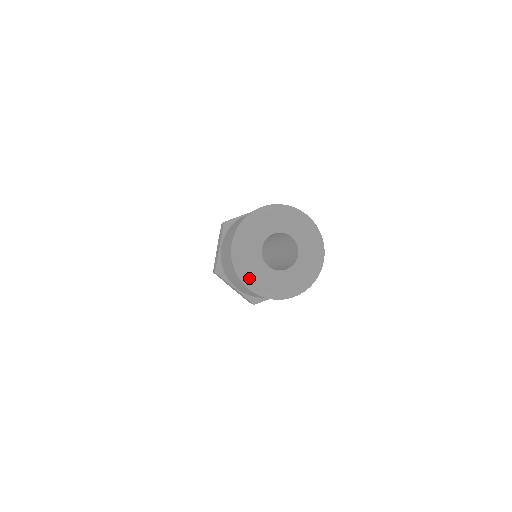
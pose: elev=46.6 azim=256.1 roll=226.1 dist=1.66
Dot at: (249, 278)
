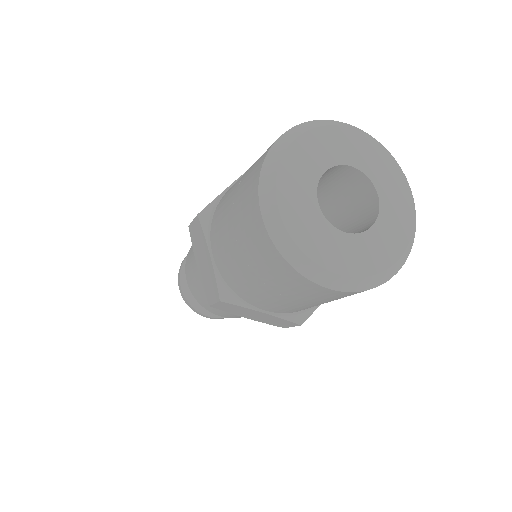
Dot at: (278, 197)
